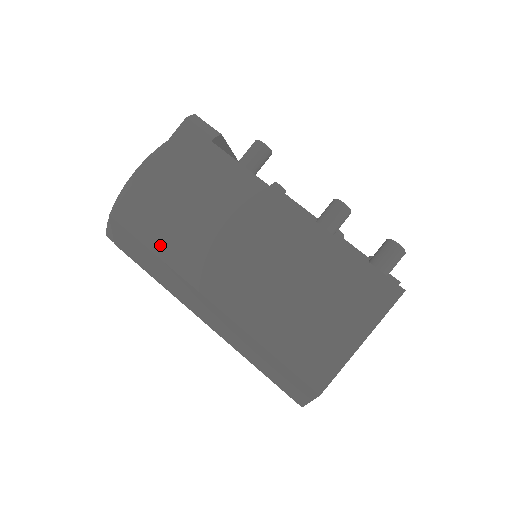
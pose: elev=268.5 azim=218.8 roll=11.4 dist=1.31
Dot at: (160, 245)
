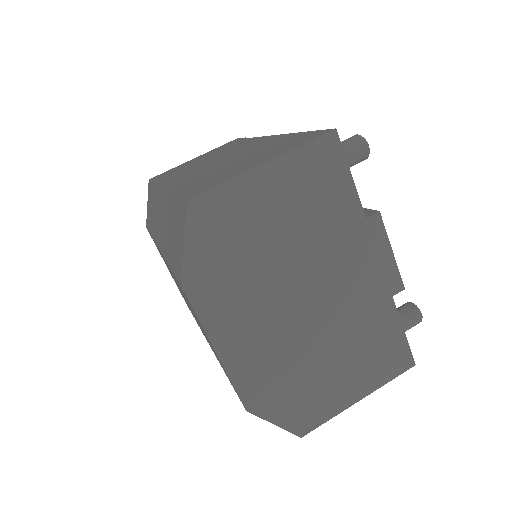
Dot at: (162, 178)
